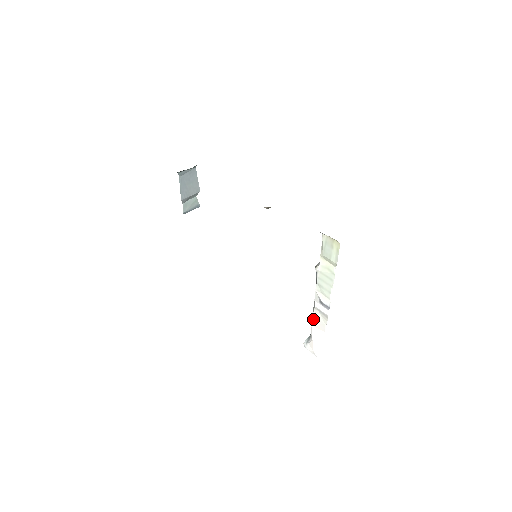
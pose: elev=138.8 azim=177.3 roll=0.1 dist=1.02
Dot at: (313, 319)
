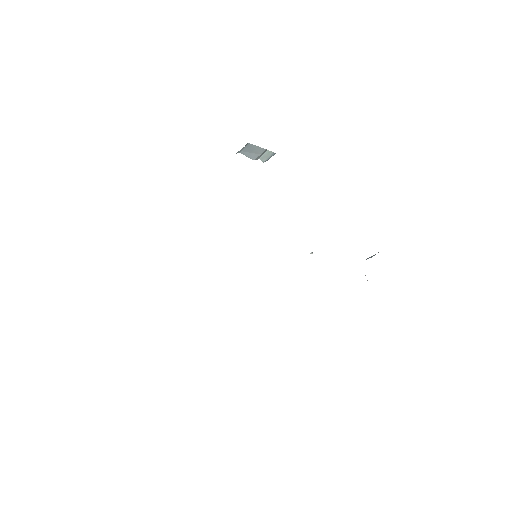
Dot at: occluded
